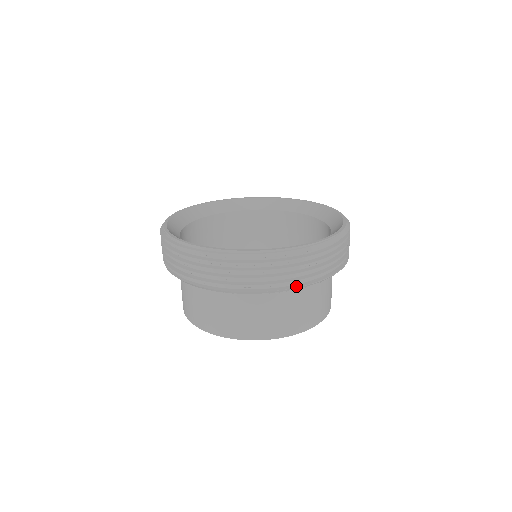
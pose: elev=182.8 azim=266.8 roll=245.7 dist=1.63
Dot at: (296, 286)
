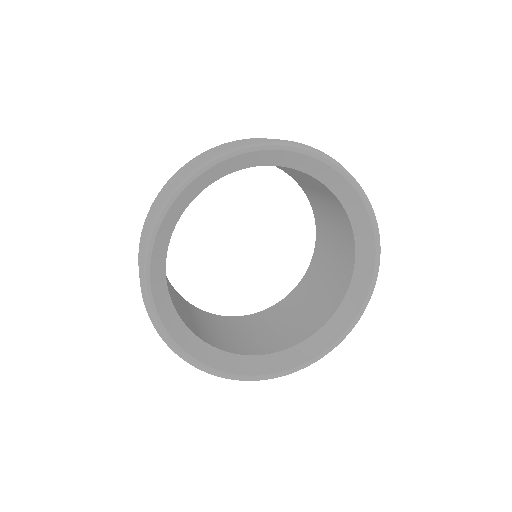
Dot at: occluded
